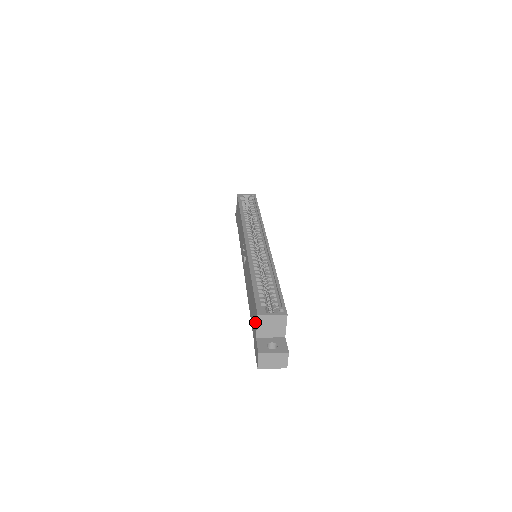
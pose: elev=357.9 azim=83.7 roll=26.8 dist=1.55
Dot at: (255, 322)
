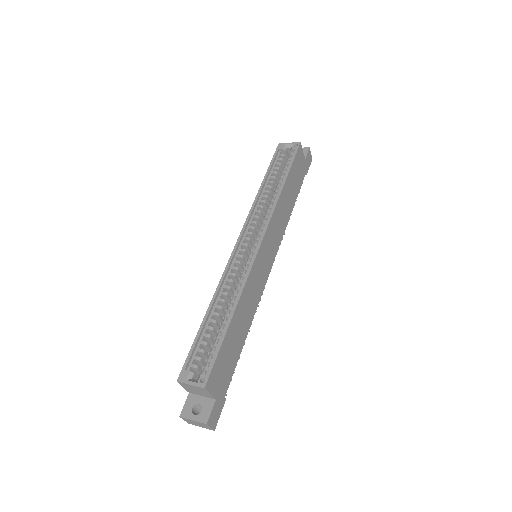
Dot at: occluded
